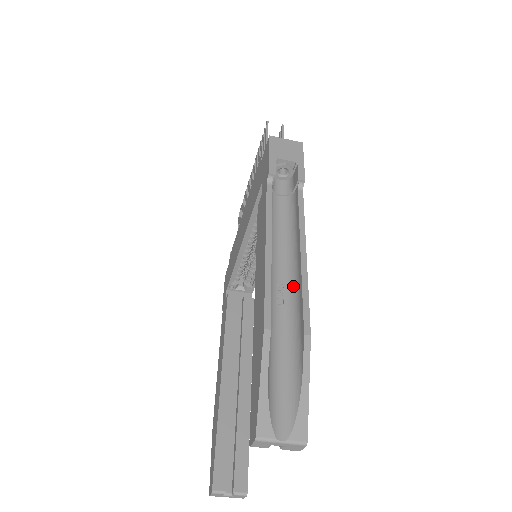
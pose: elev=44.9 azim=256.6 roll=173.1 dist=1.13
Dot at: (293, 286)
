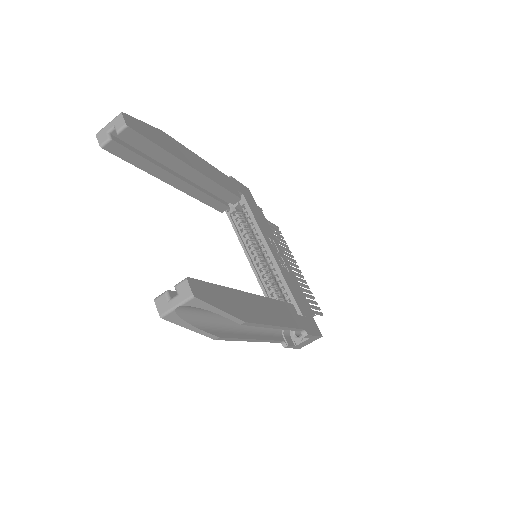
Dot at: occluded
